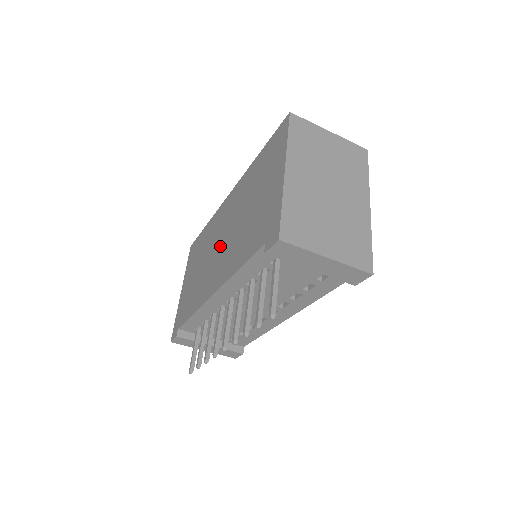
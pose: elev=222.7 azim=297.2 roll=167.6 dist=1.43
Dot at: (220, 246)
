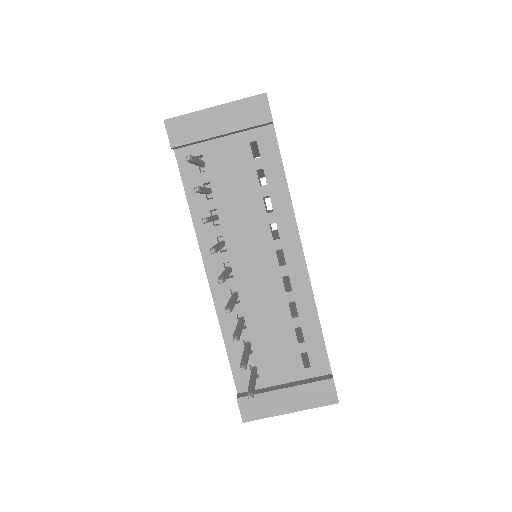
Dot at: occluded
